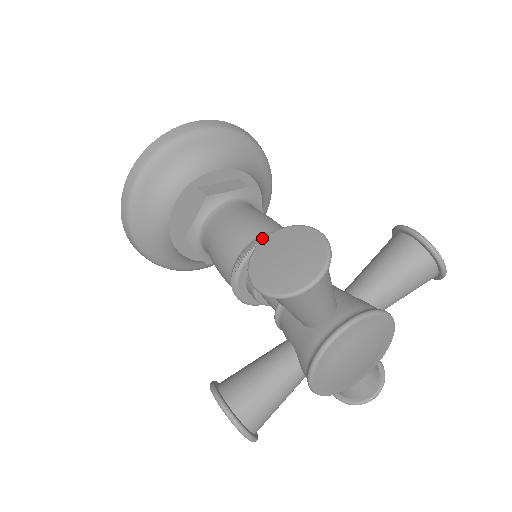
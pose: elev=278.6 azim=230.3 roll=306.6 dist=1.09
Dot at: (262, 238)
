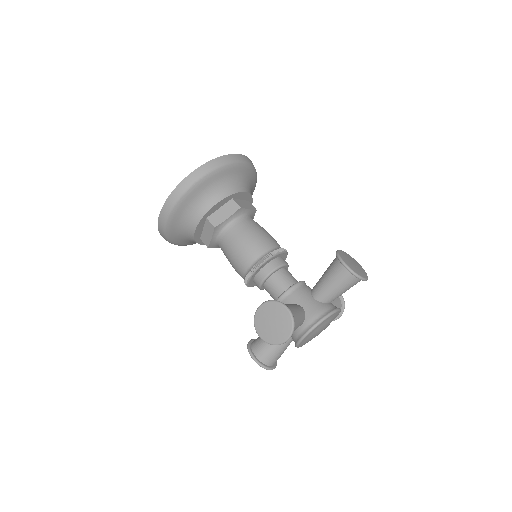
Dot at: (258, 264)
